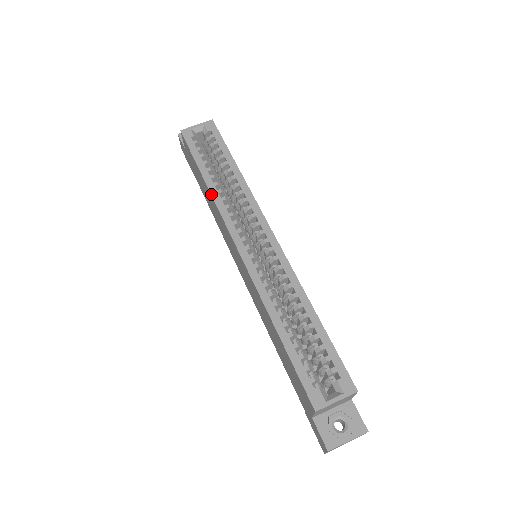
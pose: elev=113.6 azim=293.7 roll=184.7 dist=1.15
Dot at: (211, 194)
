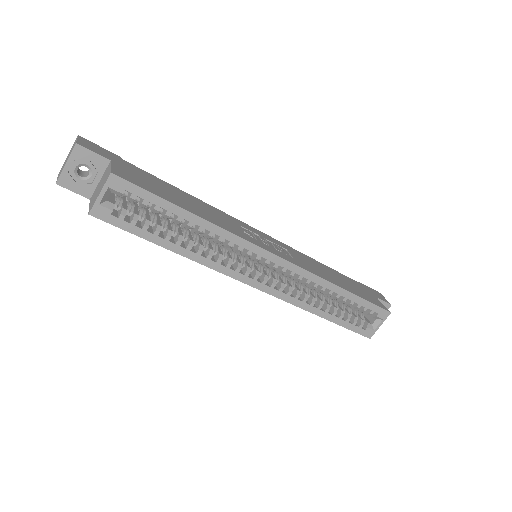
Dot at: occluded
